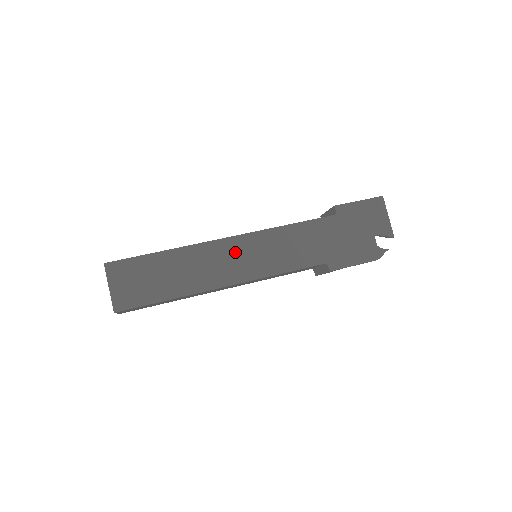
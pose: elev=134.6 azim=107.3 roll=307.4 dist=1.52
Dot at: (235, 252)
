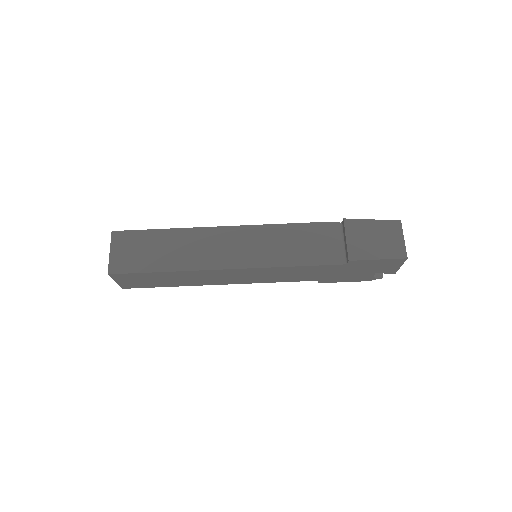
Dot at: (233, 275)
